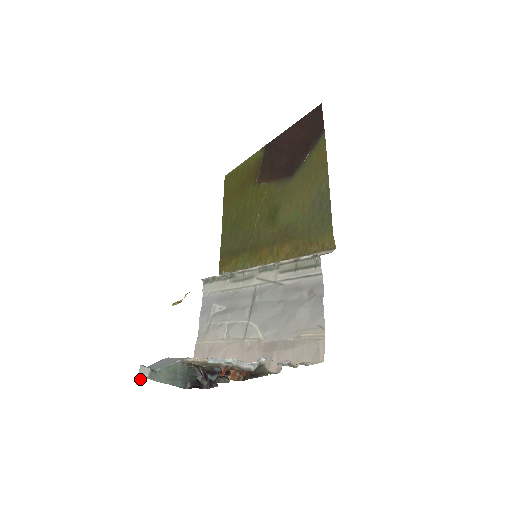
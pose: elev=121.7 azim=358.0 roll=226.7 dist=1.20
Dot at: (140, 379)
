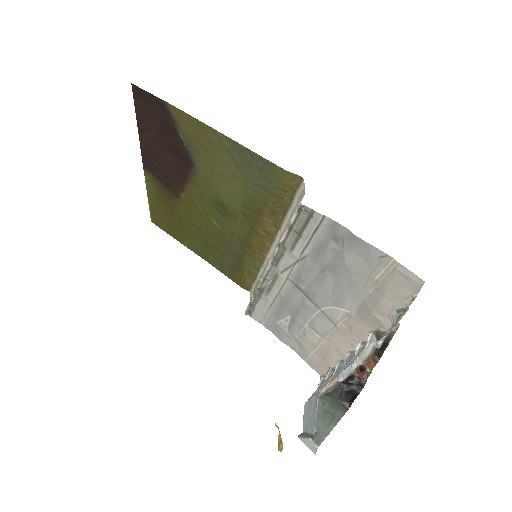
Dot at: (313, 450)
